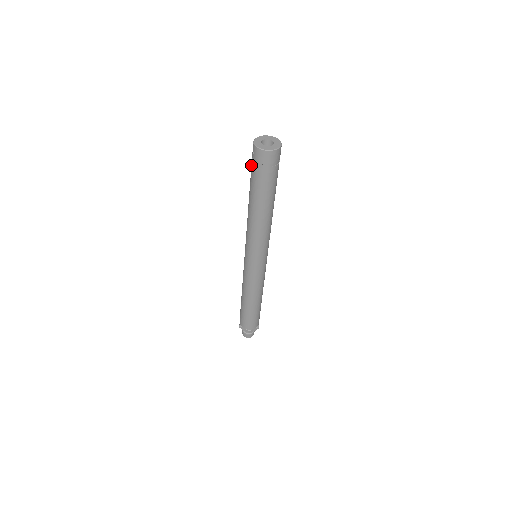
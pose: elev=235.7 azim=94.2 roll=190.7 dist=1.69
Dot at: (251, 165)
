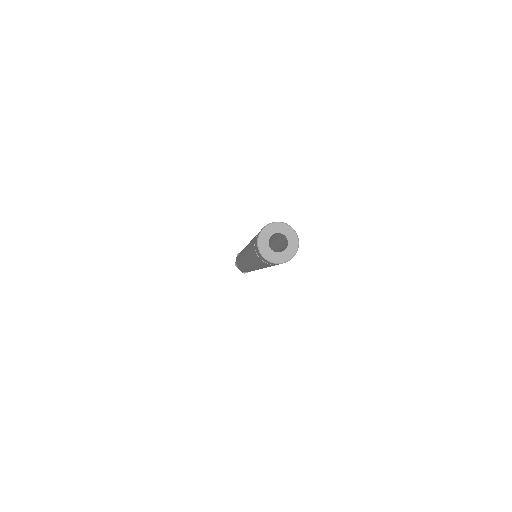
Dot at: (253, 242)
